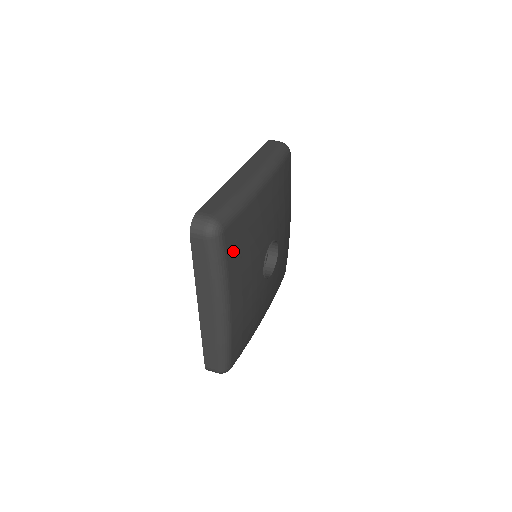
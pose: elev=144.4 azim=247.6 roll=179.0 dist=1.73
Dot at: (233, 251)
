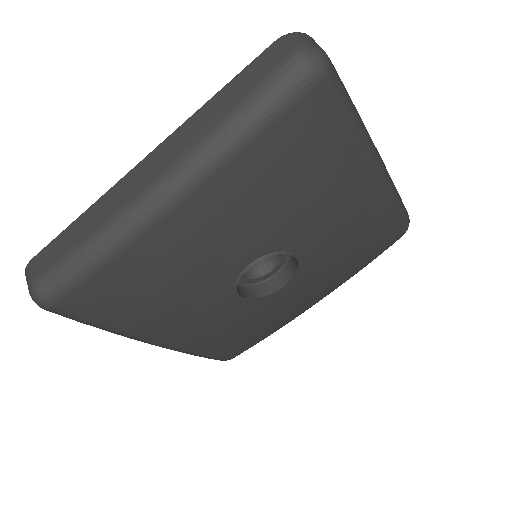
Dot at: (107, 311)
